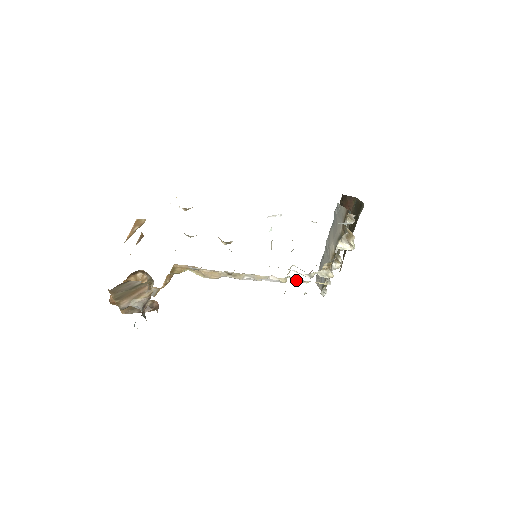
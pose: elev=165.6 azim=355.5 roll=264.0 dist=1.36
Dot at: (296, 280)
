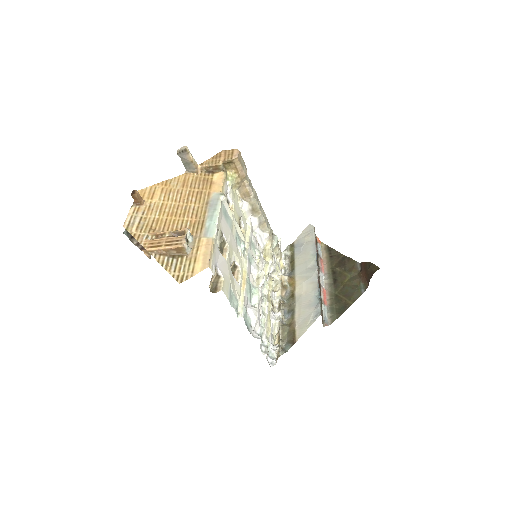
Dot at: (275, 250)
